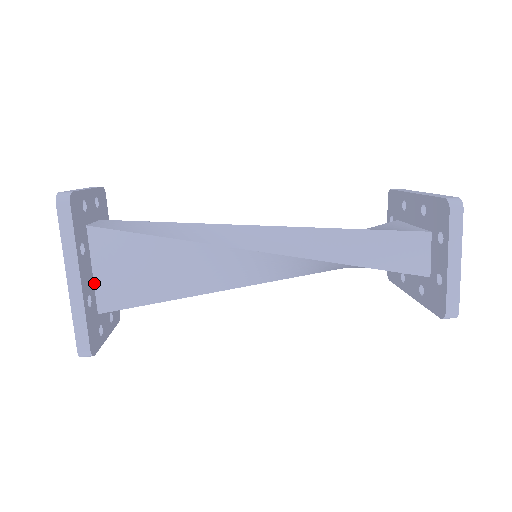
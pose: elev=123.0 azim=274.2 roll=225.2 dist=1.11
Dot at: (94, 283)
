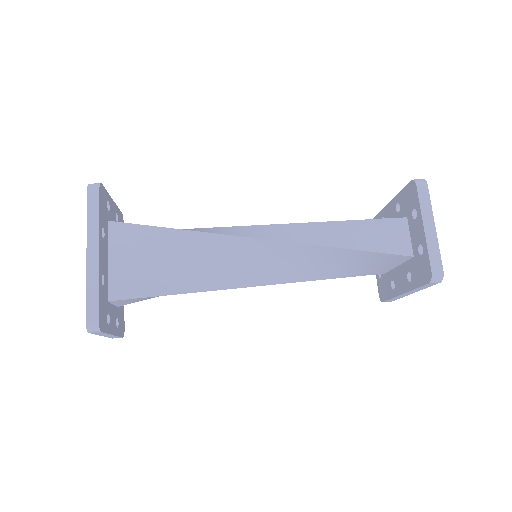
Dot at: (108, 271)
